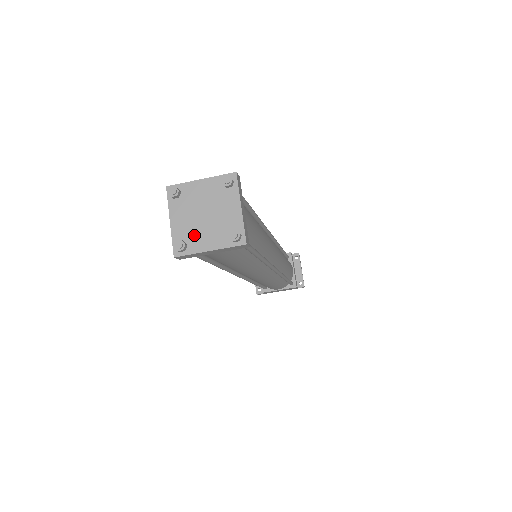
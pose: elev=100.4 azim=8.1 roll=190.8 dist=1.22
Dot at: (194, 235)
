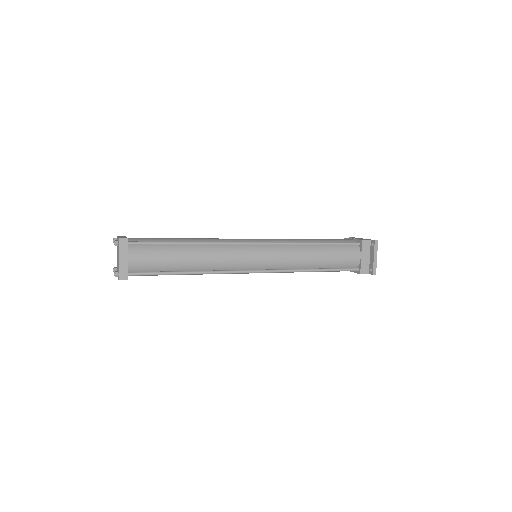
Dot at: (117, 266)
